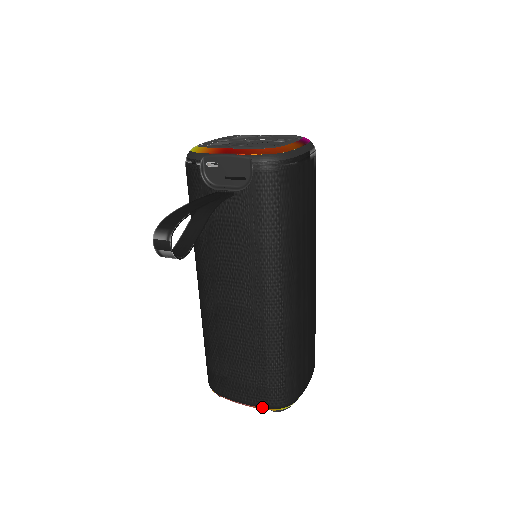
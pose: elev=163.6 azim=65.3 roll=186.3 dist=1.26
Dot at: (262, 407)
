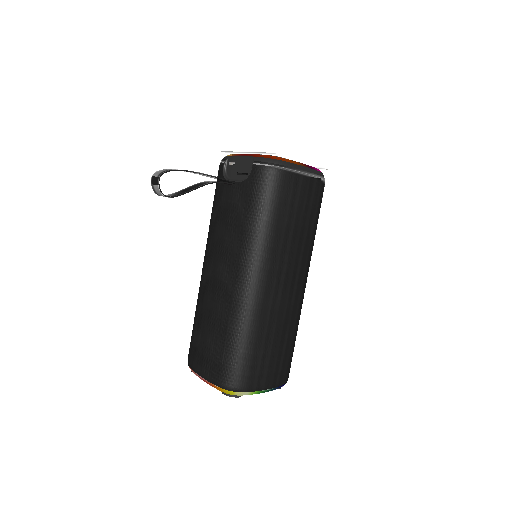
Dot at: (214, 383)
